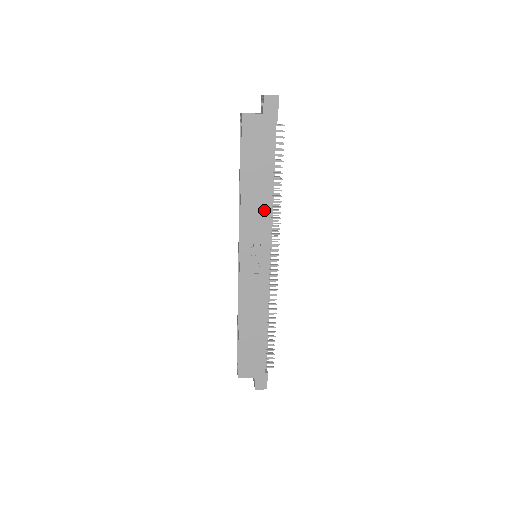
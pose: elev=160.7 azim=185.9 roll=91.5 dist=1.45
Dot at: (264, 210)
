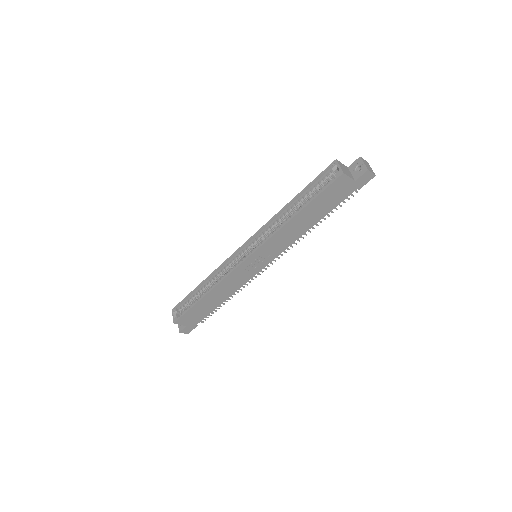
Dot at: (293, 237)
